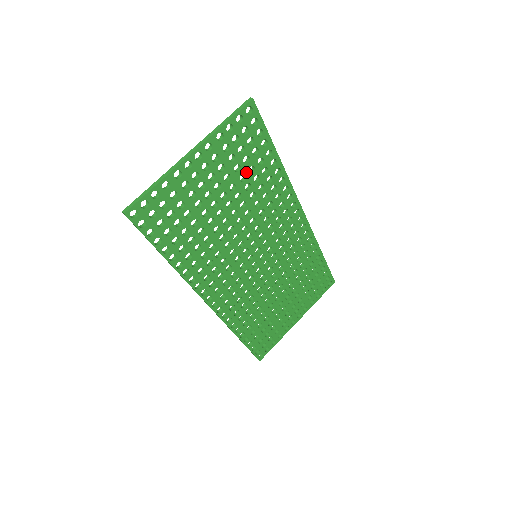
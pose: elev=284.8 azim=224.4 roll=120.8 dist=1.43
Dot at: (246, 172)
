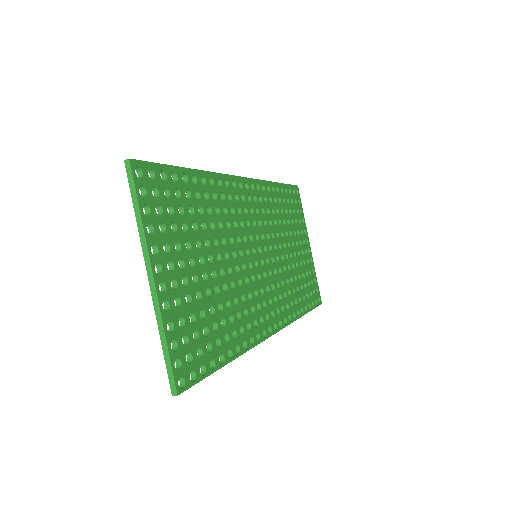
Dot at: (191, 219)
